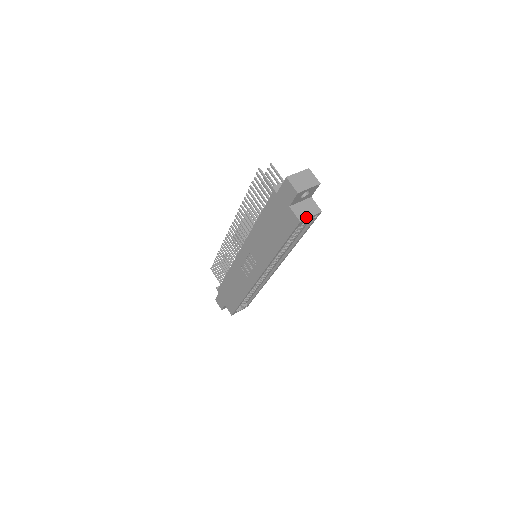
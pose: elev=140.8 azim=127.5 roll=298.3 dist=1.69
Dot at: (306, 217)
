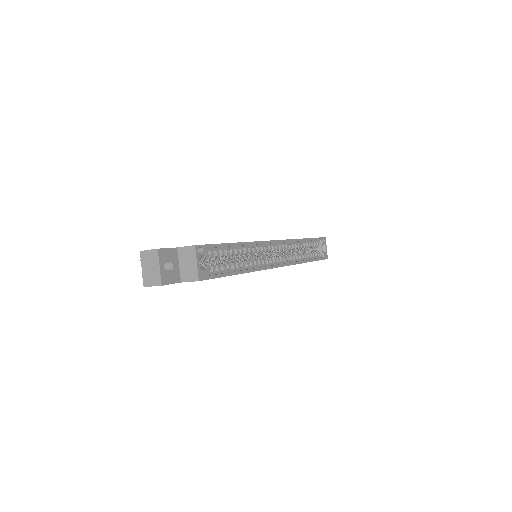
Dot at: (196, 270)
